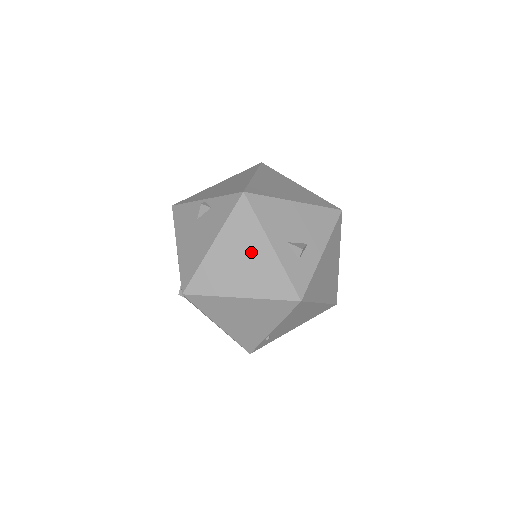
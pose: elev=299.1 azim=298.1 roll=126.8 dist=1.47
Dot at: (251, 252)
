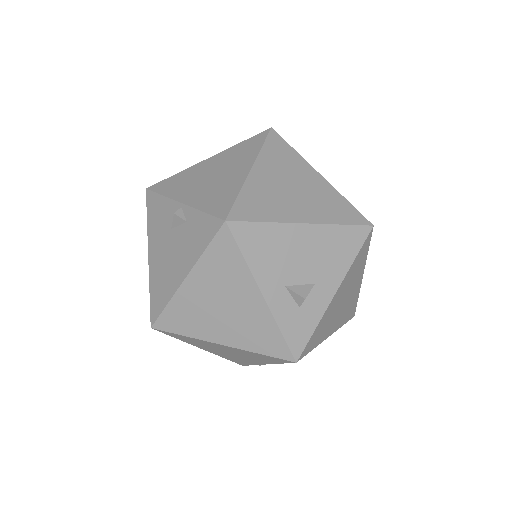
Dot at: (235, 297)
